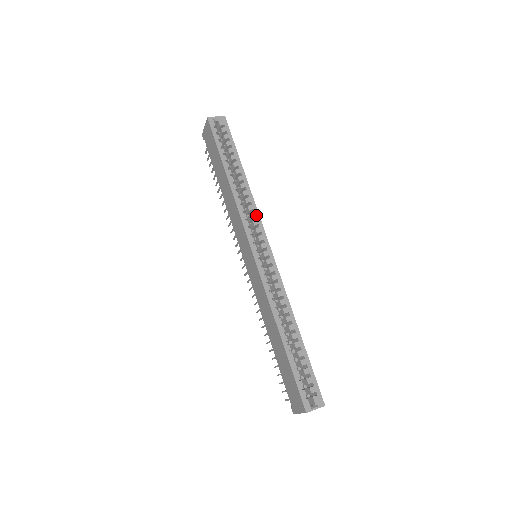
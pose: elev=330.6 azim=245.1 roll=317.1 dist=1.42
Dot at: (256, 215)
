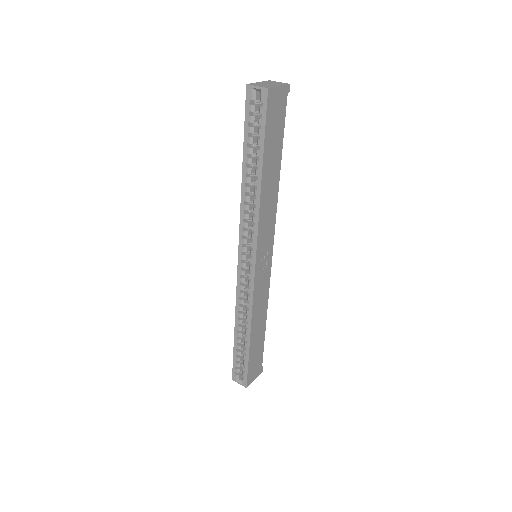
Dot at: (255, 230)
